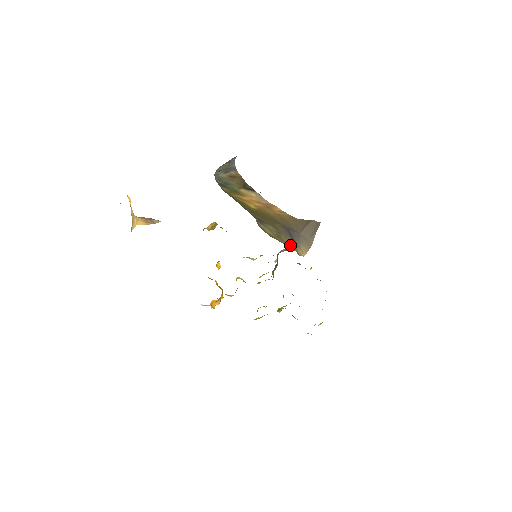
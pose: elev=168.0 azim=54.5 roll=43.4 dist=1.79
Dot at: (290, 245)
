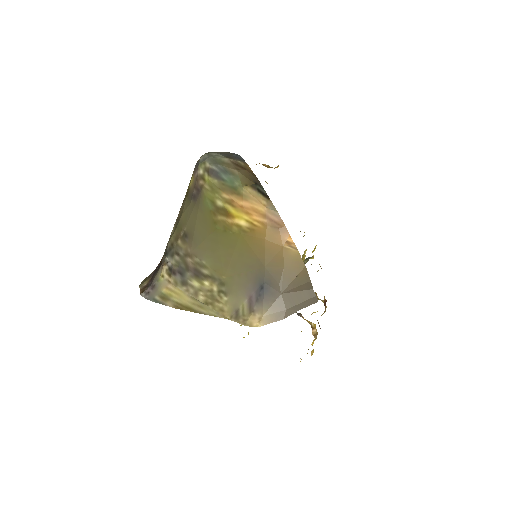
Dot at: (230, 314)
